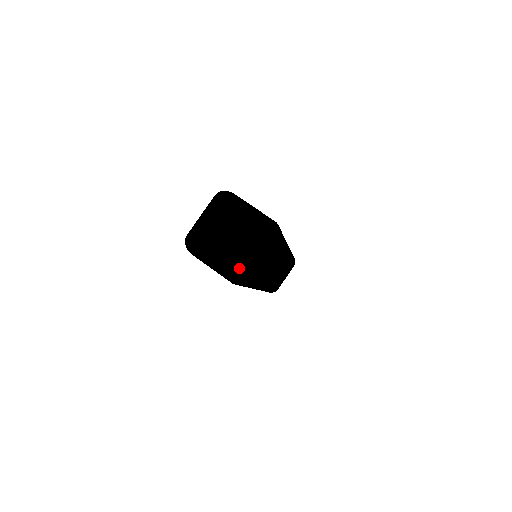
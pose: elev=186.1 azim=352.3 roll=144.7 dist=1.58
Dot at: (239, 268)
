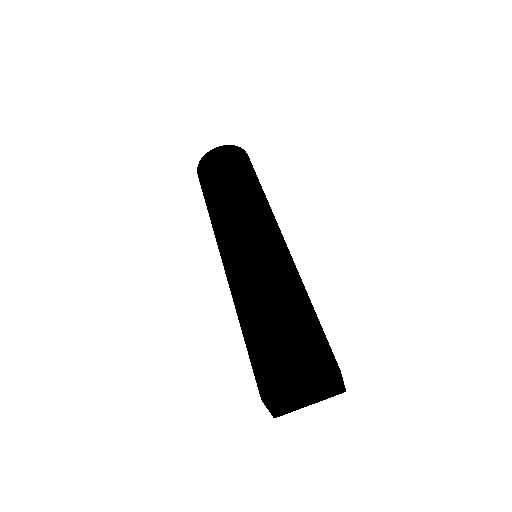
Dot at: (333, 394)
